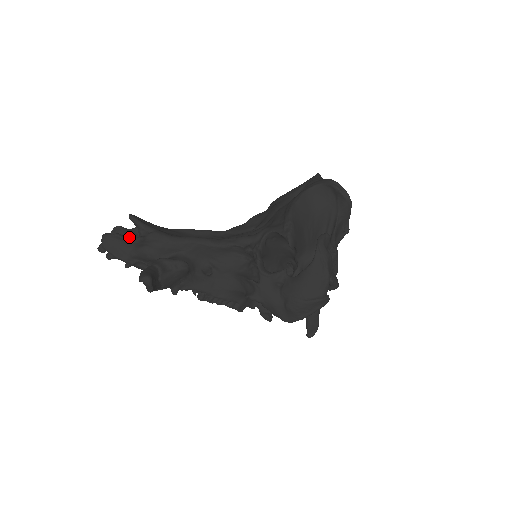
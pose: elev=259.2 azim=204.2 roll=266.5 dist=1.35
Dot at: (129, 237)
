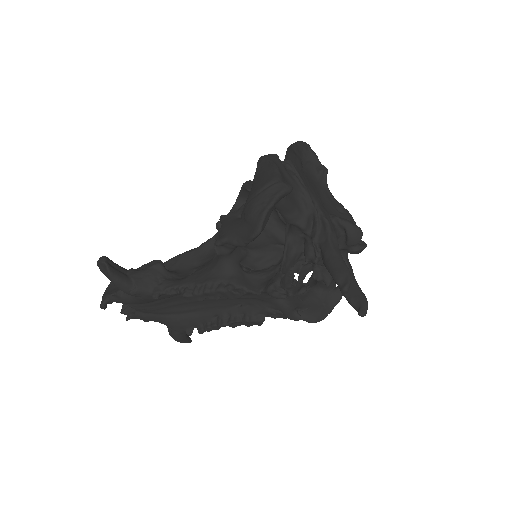
Dot at: occluded
